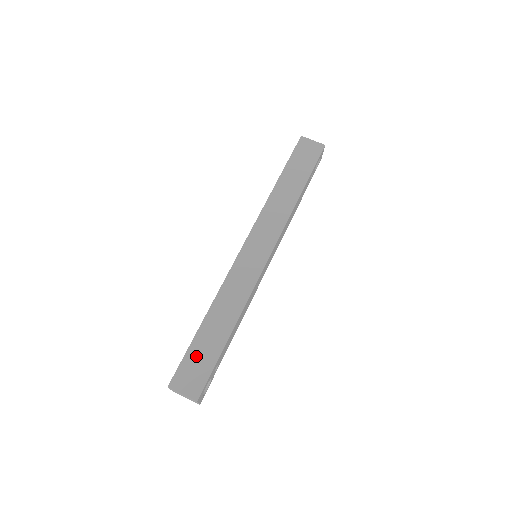
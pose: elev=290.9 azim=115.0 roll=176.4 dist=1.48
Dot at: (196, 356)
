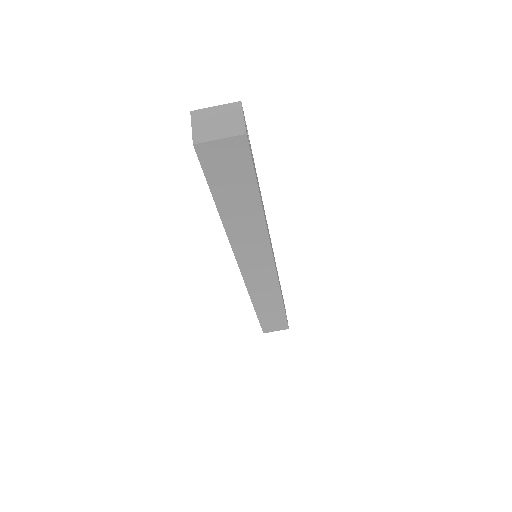
Dot at: (268, 321)
